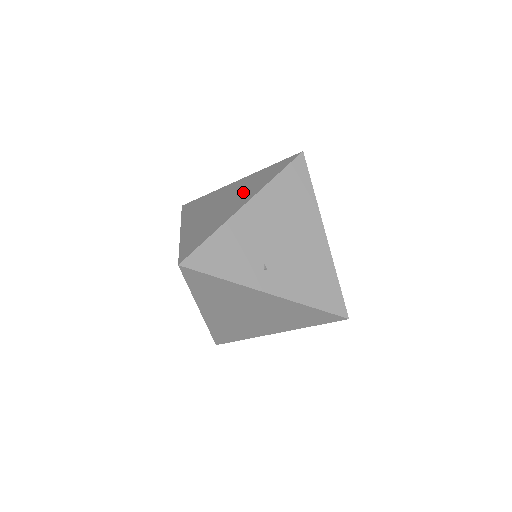
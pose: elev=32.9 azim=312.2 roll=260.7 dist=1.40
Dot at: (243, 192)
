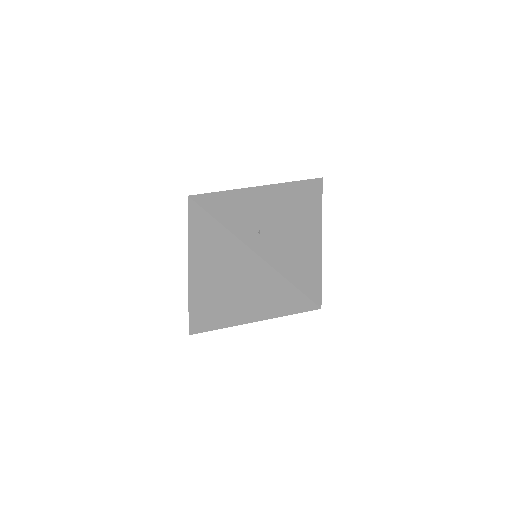
Dot at: occluded
